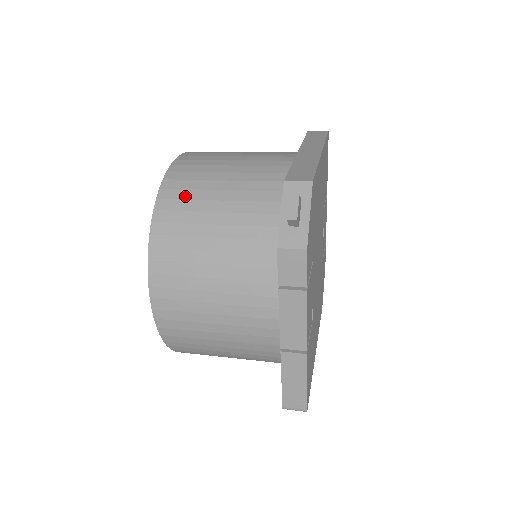
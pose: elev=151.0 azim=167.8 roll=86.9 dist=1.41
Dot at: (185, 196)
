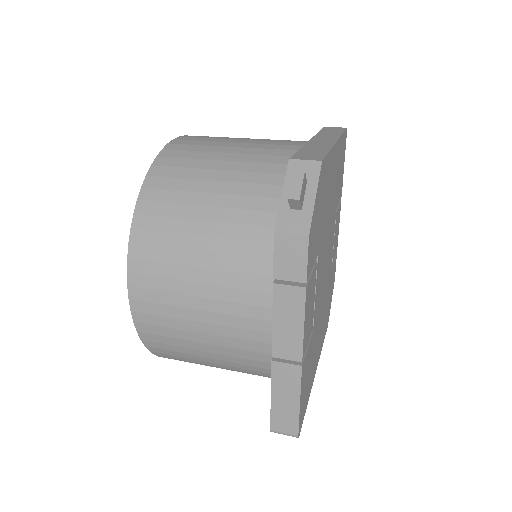
Dot at: (178, 174)
